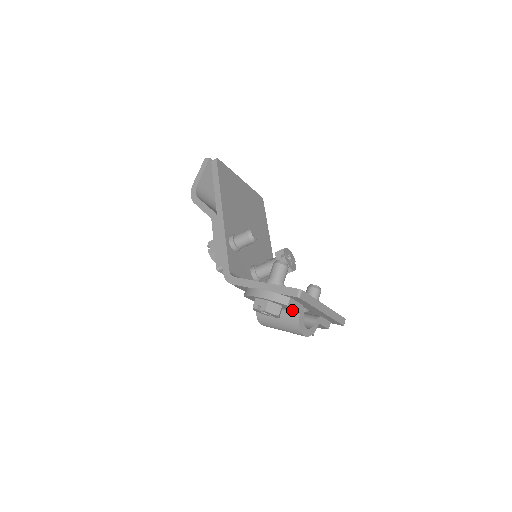
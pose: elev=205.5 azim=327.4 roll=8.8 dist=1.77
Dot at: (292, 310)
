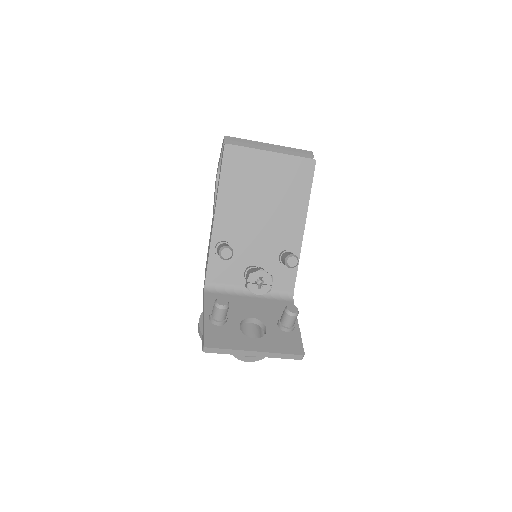
Dot at: occluded
